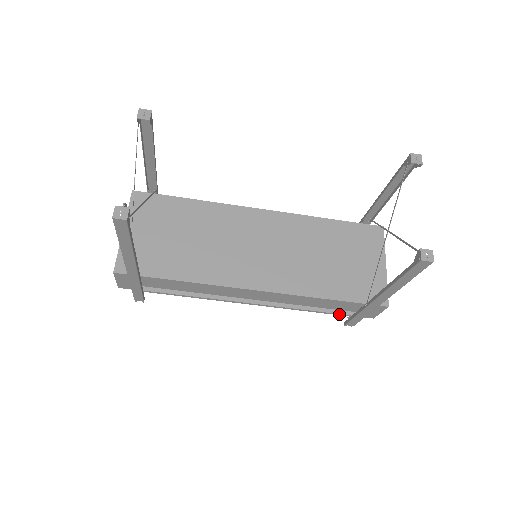
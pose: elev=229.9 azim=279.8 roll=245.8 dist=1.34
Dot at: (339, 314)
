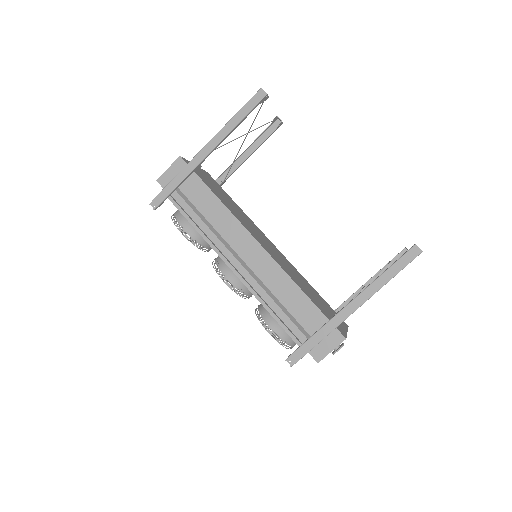
Dot at: (293, 336)
